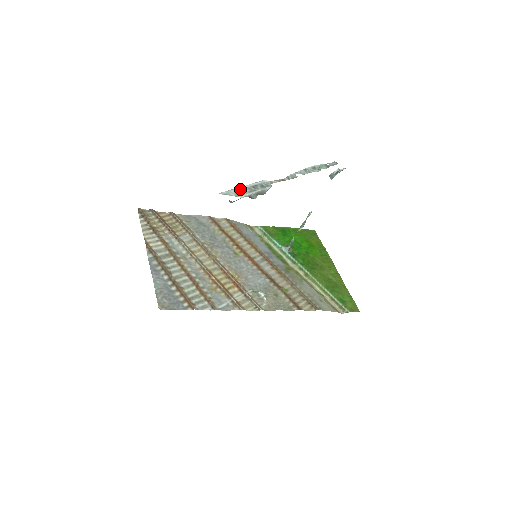
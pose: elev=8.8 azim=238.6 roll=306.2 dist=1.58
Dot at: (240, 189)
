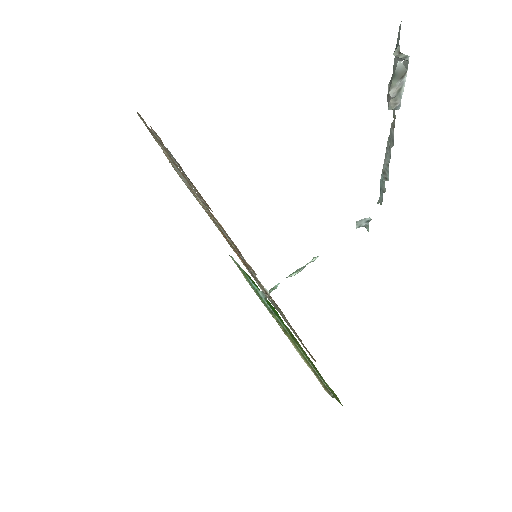
Dot at: (399, 58)
